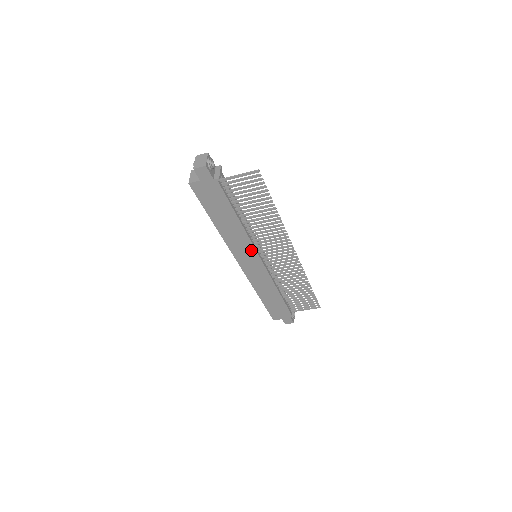
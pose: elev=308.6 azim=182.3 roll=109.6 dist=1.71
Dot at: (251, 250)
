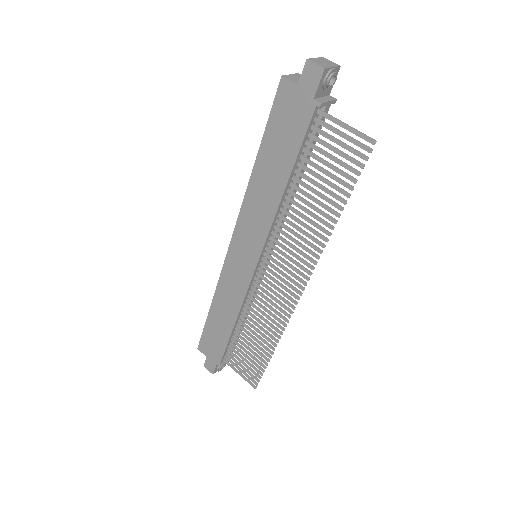
Dot at: (259, 240)
